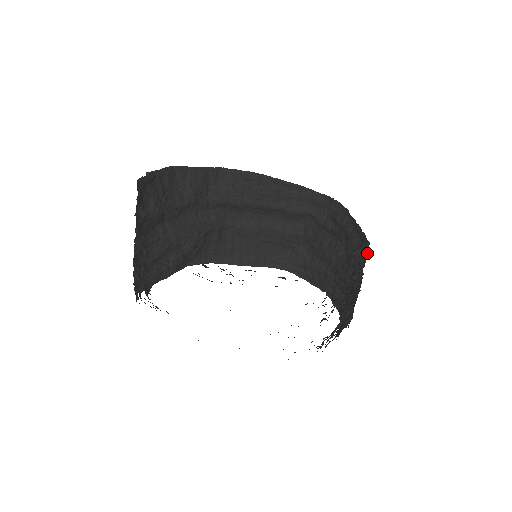
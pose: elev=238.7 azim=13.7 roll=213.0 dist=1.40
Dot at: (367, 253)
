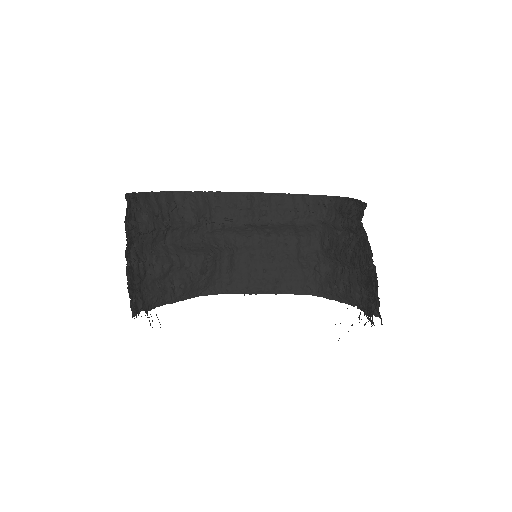
Dot at: (361, 209)
